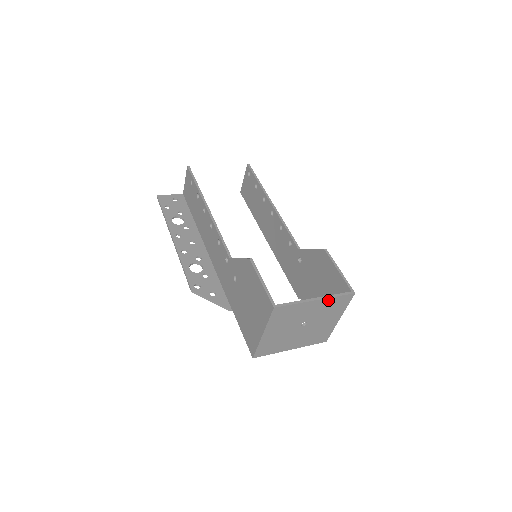
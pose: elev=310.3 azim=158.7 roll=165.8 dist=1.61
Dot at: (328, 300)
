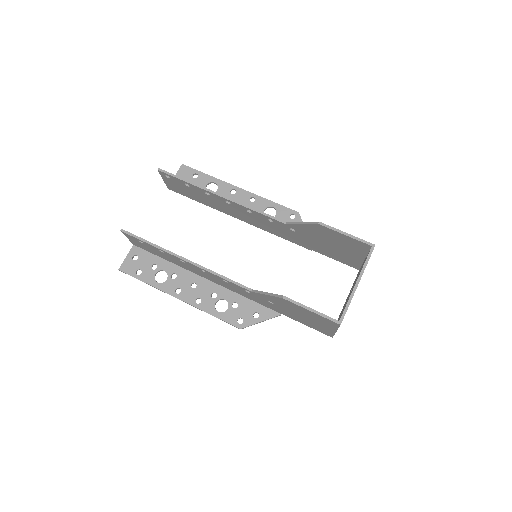
Dot at: (363, 272)
